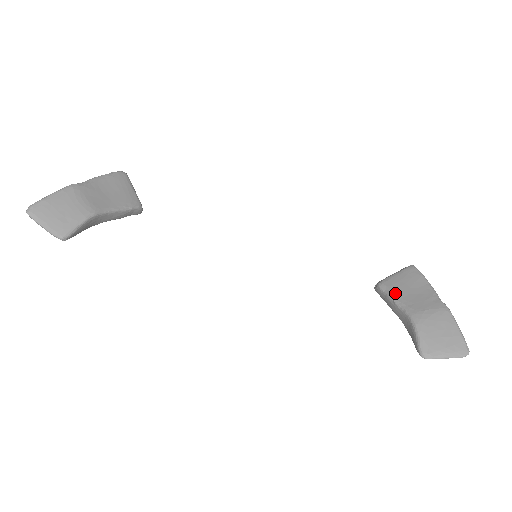
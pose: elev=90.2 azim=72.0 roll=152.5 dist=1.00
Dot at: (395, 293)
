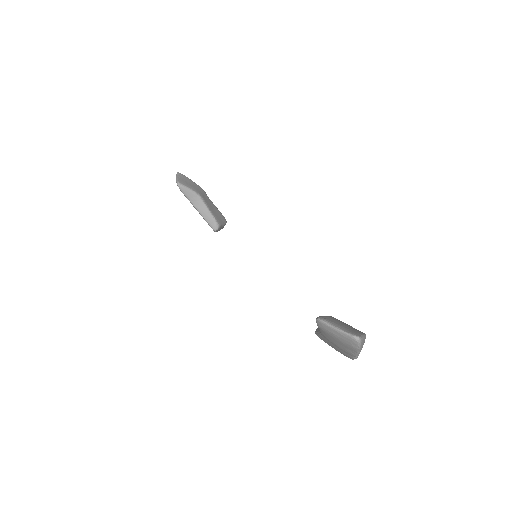
Dot at: occluded
